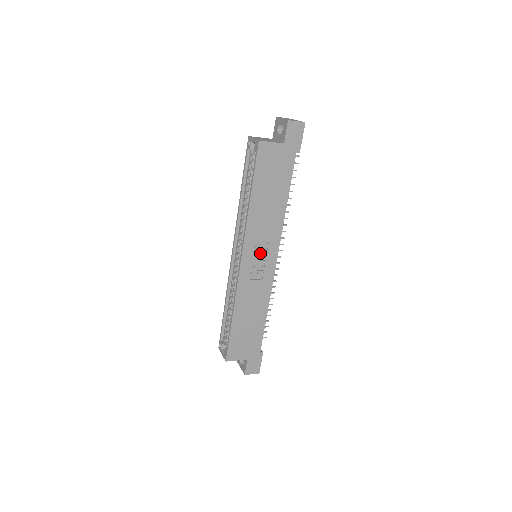
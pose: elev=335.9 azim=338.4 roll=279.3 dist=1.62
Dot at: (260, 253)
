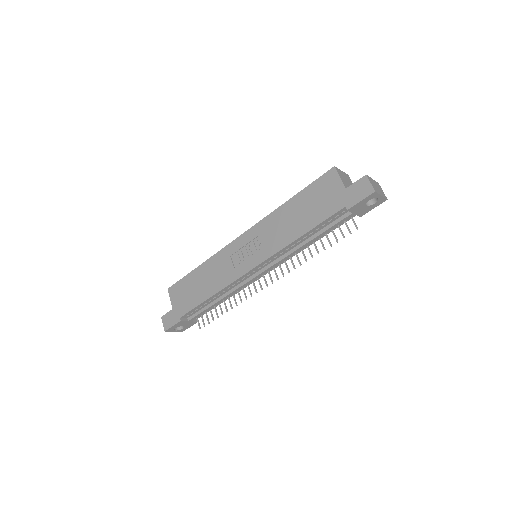
Dot at: (253, 248)
